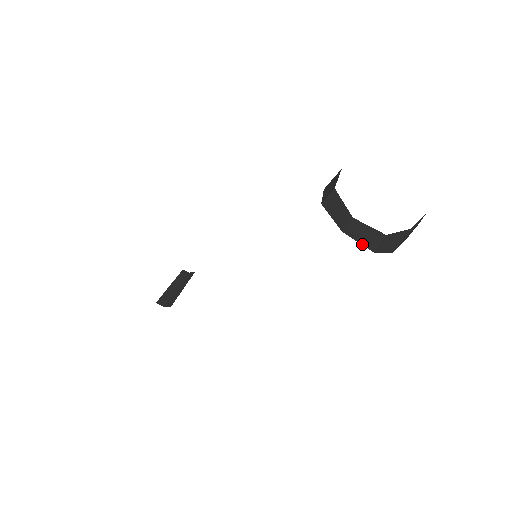
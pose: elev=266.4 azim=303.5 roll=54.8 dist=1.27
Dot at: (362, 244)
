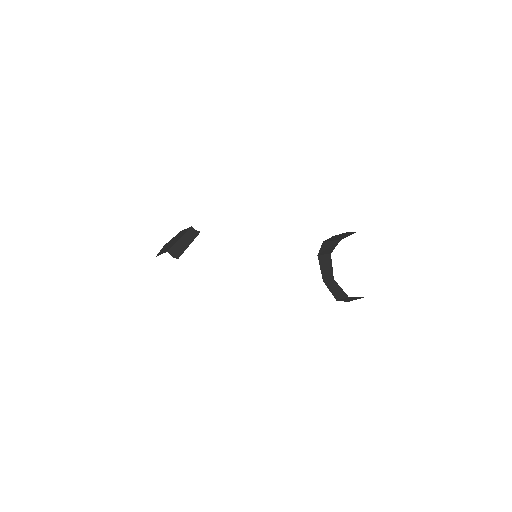
Dot at: (332, 293)
